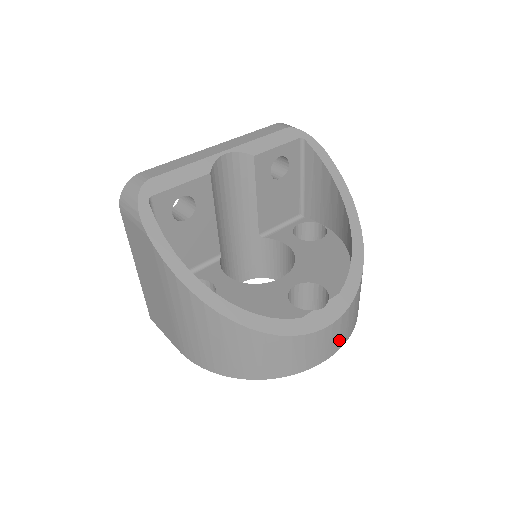
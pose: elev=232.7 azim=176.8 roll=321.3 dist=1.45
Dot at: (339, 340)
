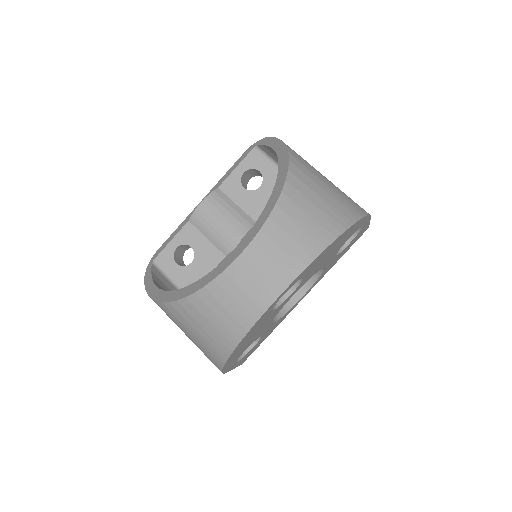
Dot at: (279, 270)
